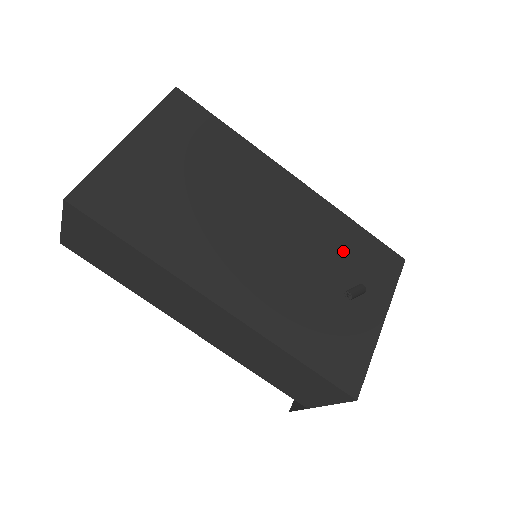
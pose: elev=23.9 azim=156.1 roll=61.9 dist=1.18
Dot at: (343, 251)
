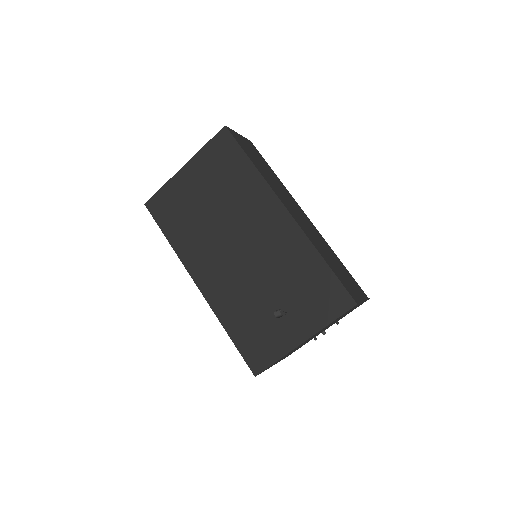
Dot at: (298, 279)
